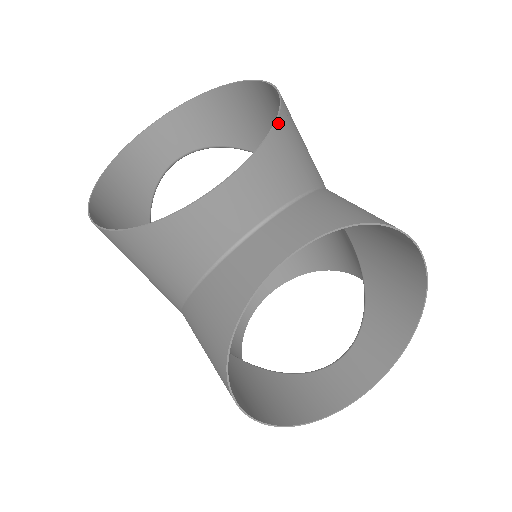
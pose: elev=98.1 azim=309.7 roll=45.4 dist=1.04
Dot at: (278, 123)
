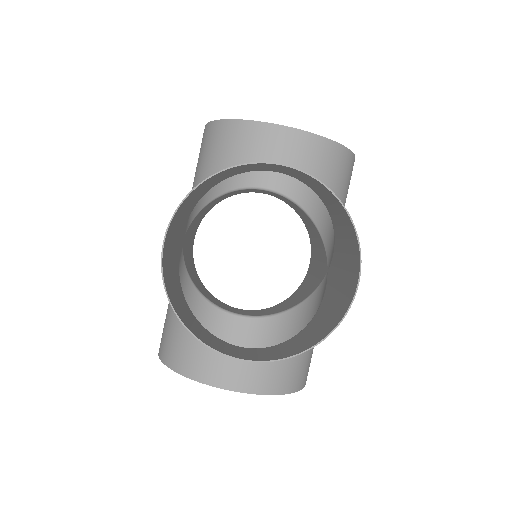
Dot at: occluded
